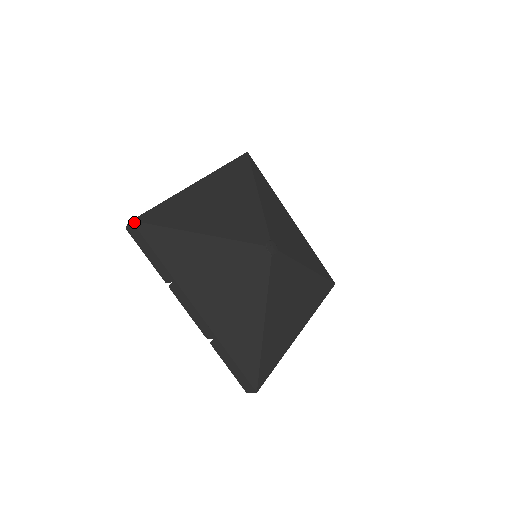
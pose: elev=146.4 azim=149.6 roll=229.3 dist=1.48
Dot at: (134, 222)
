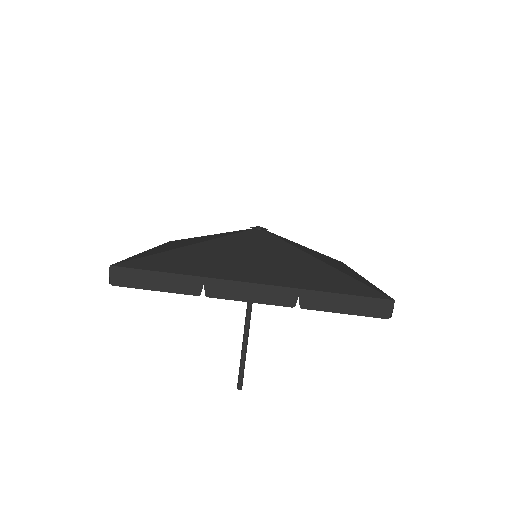
Dot at: (114, 265)
